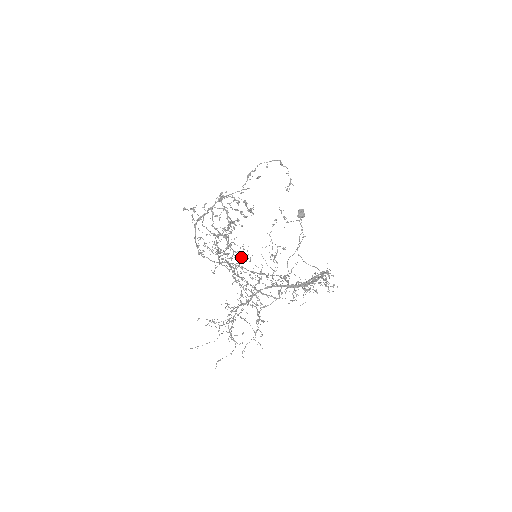
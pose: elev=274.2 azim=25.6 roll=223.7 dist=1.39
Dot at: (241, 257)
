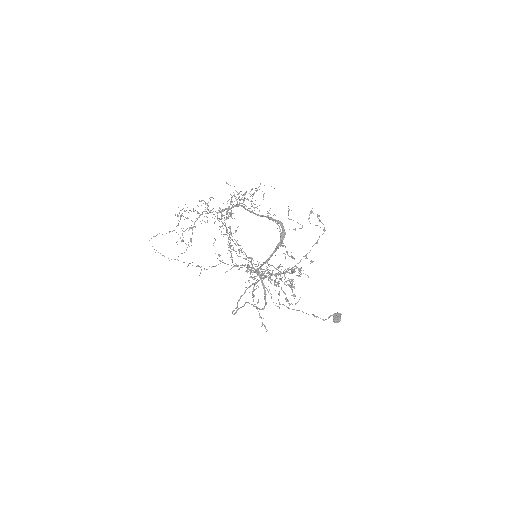
Dot at: occluded
